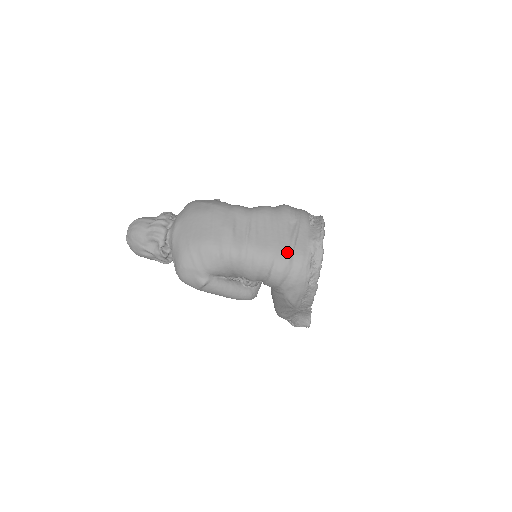
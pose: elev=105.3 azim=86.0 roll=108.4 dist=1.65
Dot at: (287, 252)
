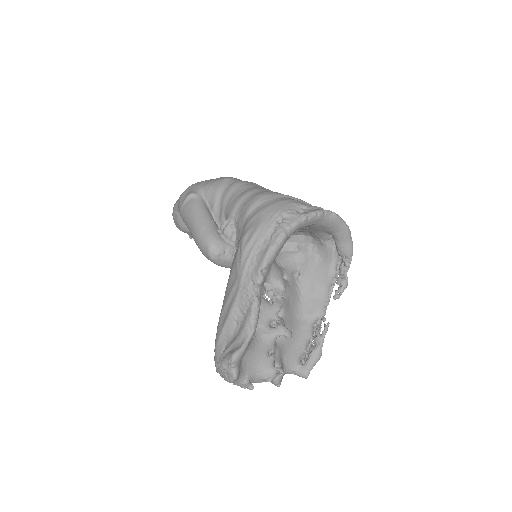
Dot at: (284, 195)
